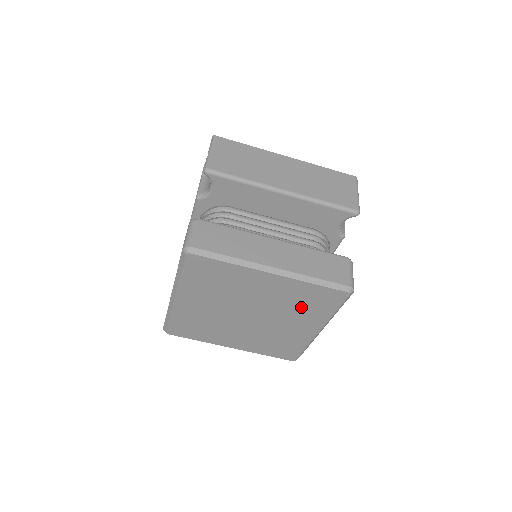
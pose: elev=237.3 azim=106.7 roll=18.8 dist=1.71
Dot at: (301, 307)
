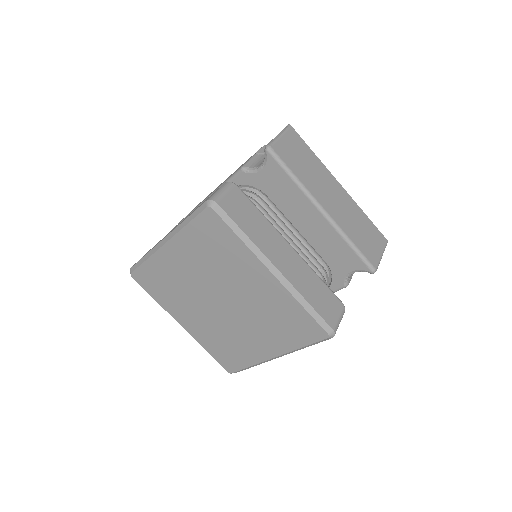
Dot at: (275, 323)
